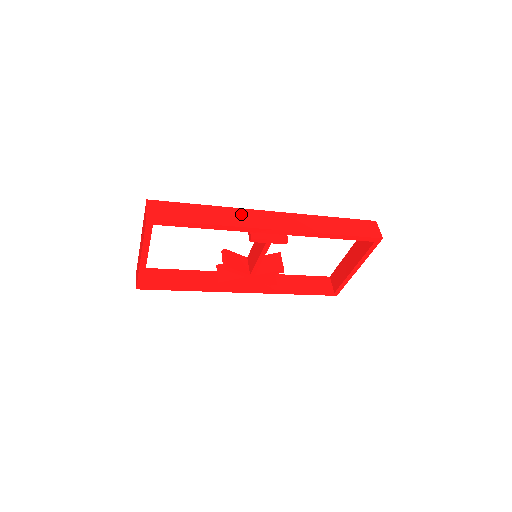
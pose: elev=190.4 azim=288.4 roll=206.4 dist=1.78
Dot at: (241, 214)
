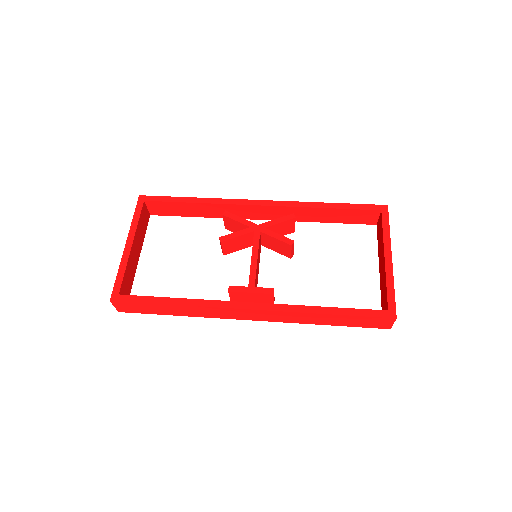
Dot at: (212, 311)
